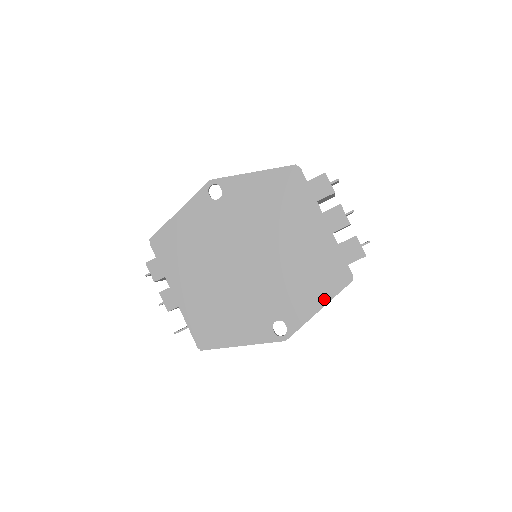
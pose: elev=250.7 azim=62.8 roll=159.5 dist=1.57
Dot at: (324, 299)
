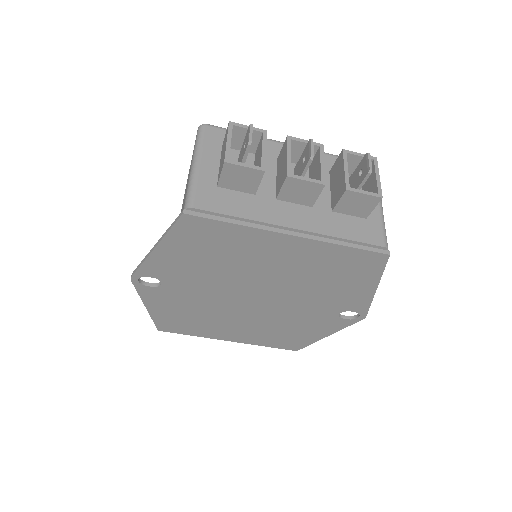
Dot at: (371, 282)
